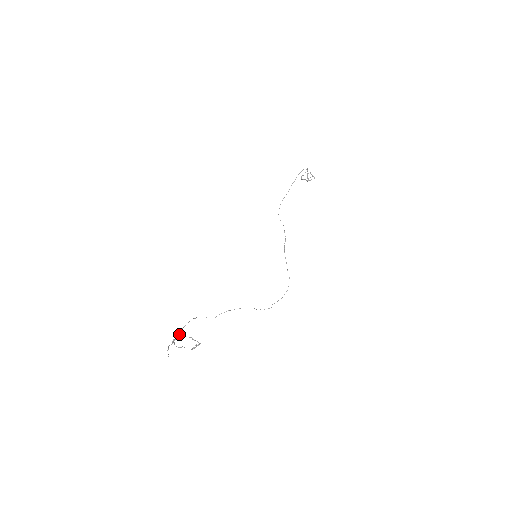
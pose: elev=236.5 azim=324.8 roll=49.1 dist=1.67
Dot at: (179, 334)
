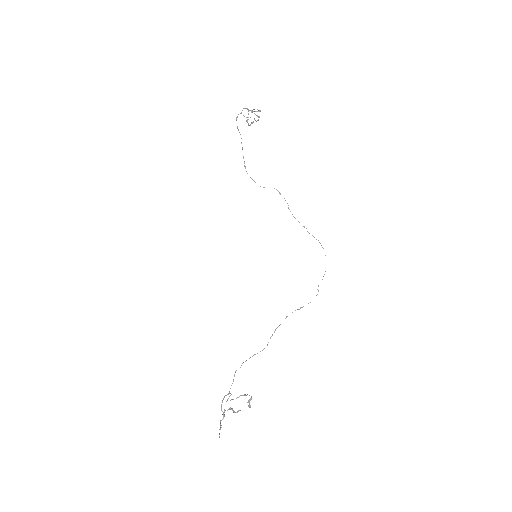
Dot at: (226, 401)
